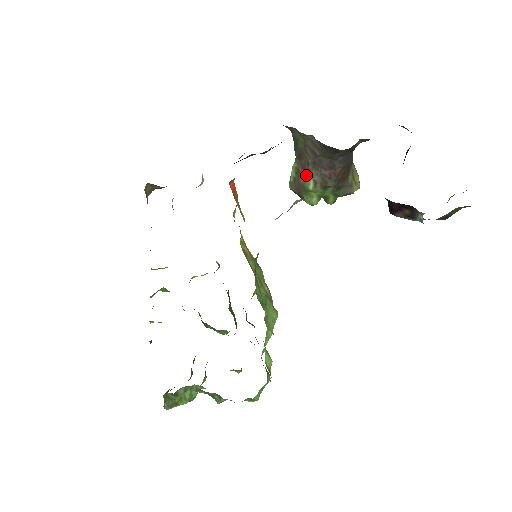
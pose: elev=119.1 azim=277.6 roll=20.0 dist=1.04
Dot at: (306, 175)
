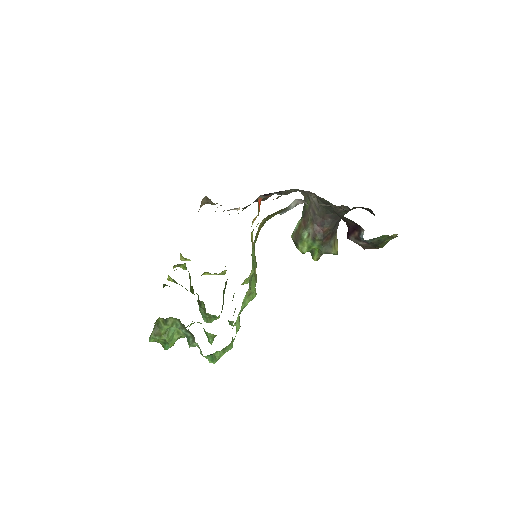
Dot at: (305, 228)
